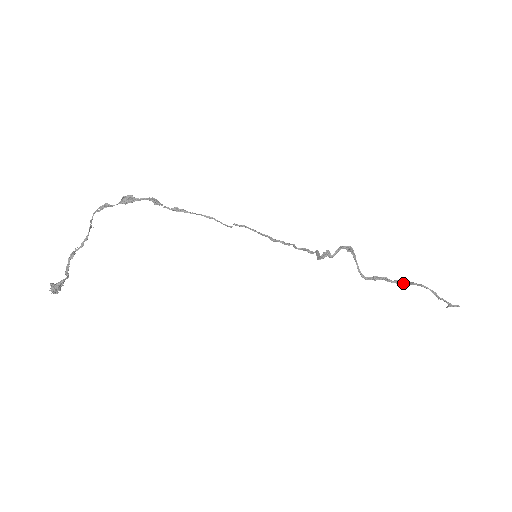
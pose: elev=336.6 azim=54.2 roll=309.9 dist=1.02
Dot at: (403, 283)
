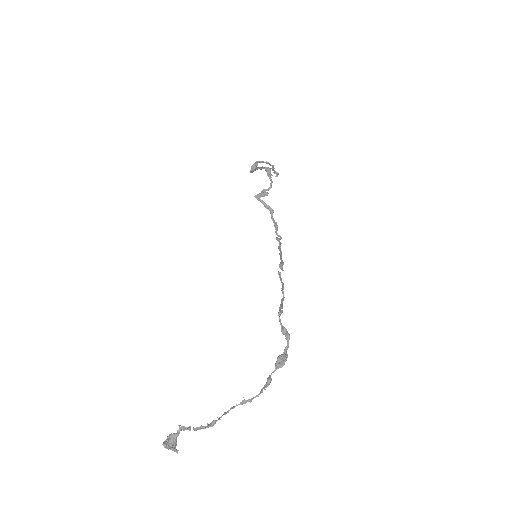
Dot at: occluded
